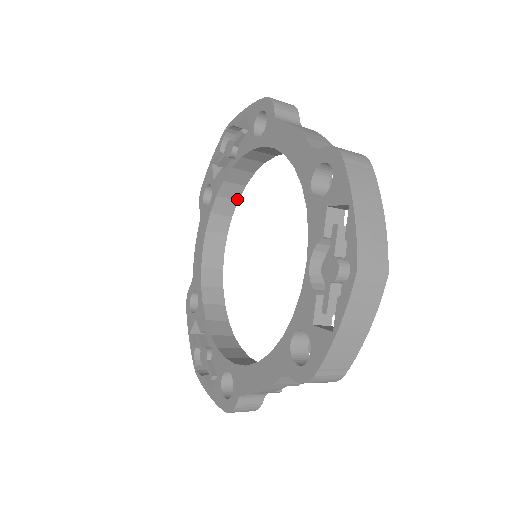
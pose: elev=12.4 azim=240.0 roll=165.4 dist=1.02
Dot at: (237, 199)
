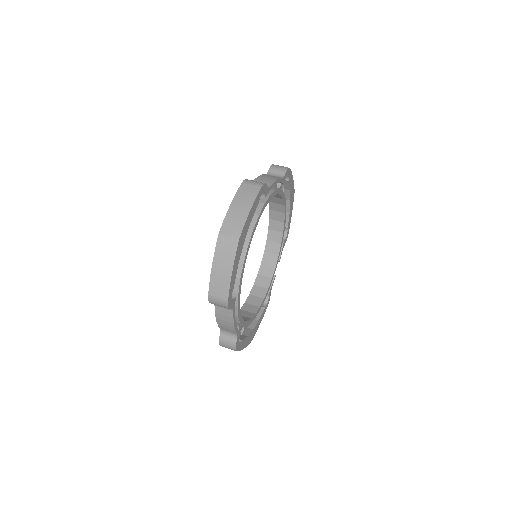
Dot at: (258, 219)
